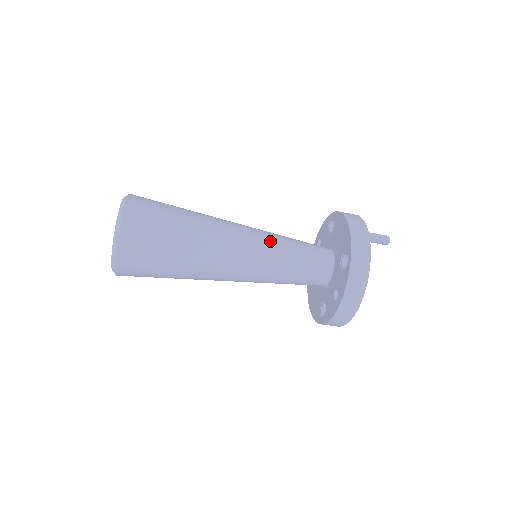
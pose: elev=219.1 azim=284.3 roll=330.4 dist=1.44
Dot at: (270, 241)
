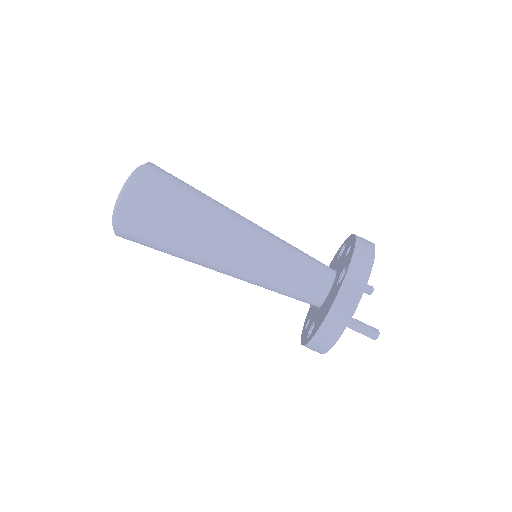
Dot at: occluded
